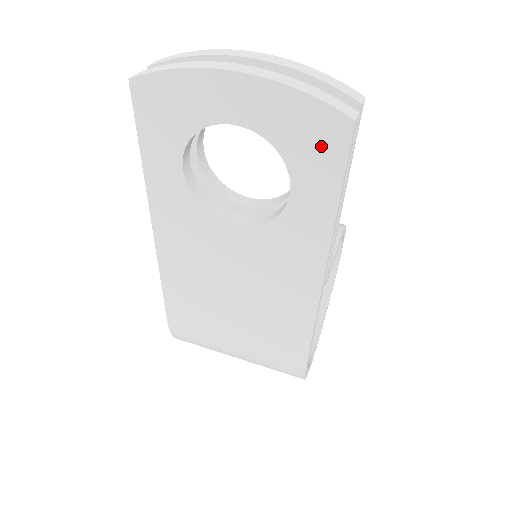
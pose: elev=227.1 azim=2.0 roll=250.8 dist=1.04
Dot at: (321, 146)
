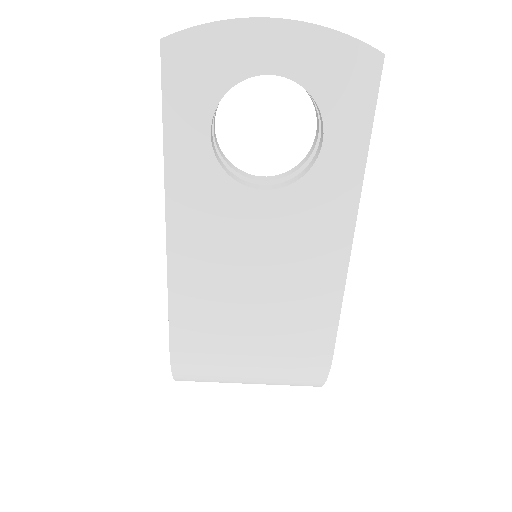
Dot at: (354, 85)
